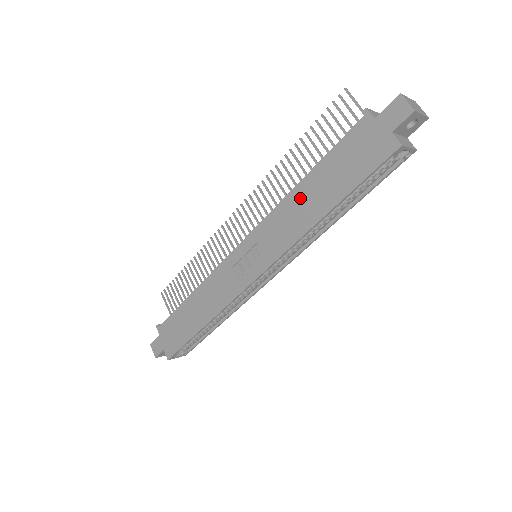
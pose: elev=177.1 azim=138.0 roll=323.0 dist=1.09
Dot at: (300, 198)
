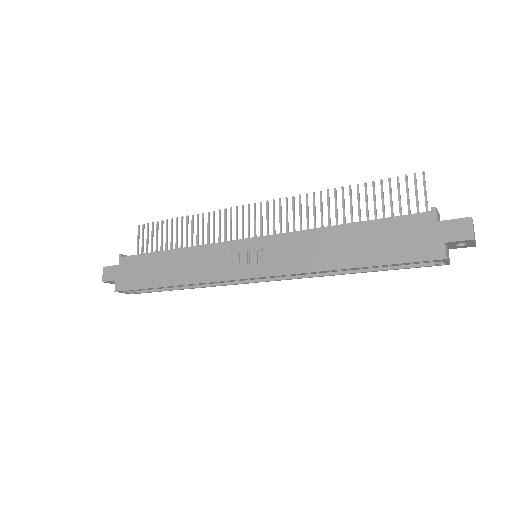
Dot at: (331, 239)
